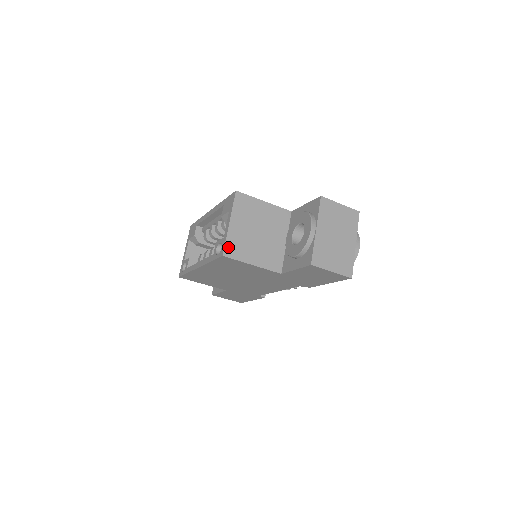
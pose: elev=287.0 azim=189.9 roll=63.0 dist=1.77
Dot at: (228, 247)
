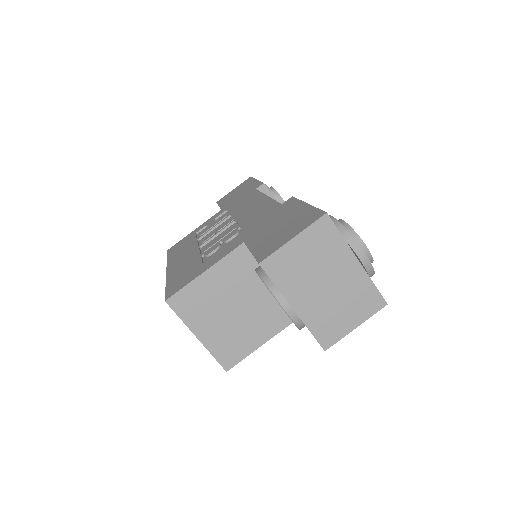
Dot at: (222, 359)
